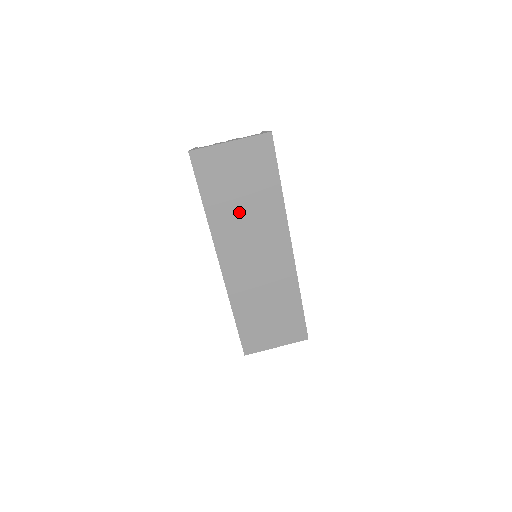
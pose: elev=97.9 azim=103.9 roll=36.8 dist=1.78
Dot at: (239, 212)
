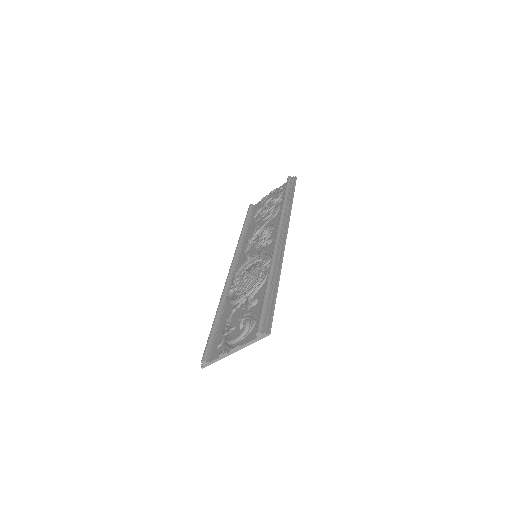
Dot at: occluded
